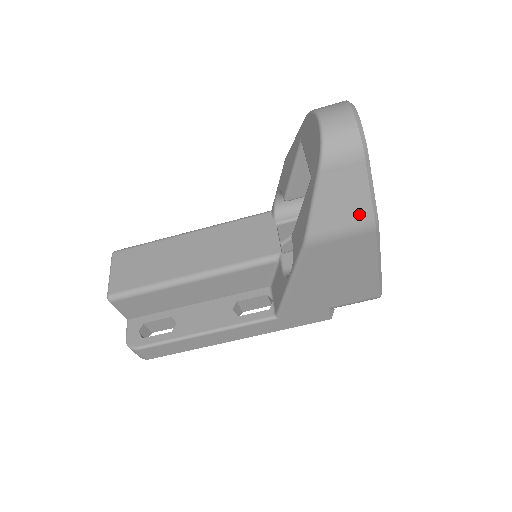
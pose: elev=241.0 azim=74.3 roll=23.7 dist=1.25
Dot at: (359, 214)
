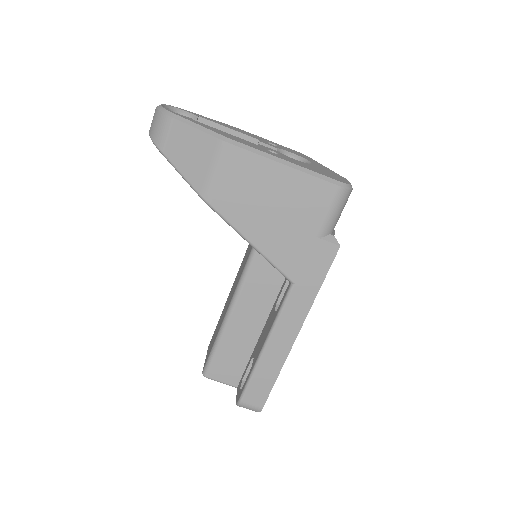
Dot at: (207, 147)
